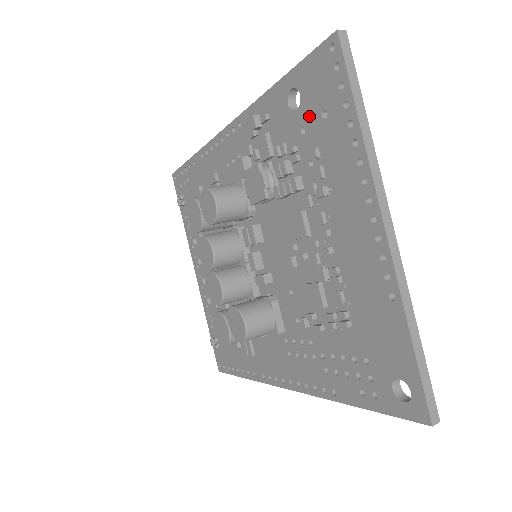
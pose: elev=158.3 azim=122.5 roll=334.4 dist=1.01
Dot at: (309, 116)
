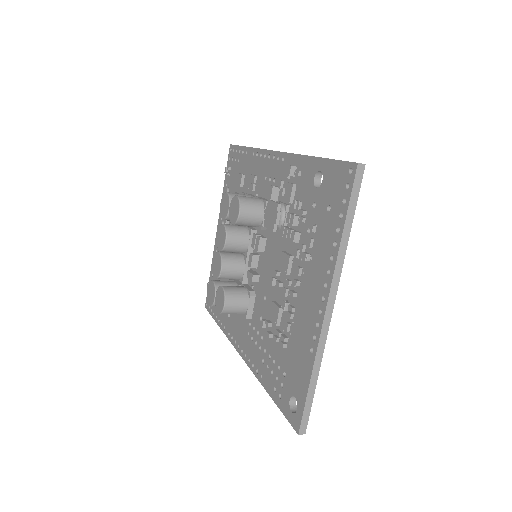
Dot at: (321, 200)
